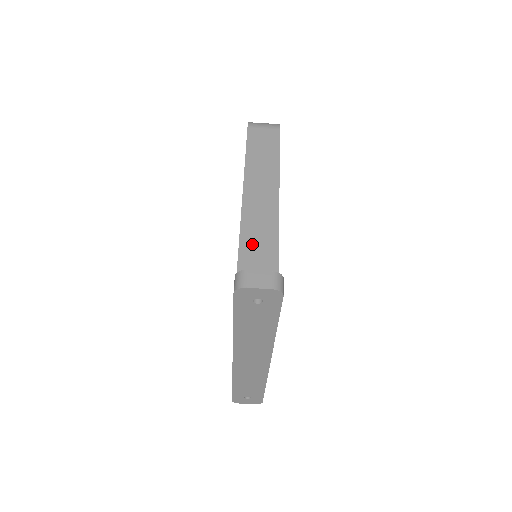
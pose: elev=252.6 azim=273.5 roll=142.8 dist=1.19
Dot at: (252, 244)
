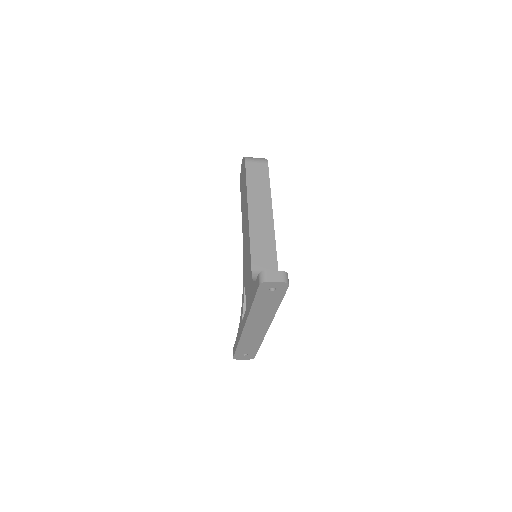
Dot at: (259, 250)
